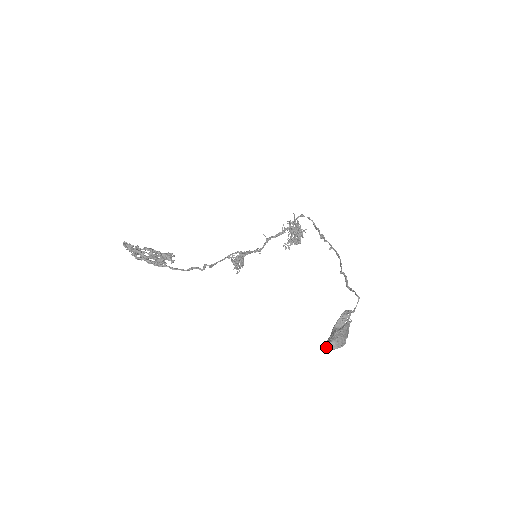
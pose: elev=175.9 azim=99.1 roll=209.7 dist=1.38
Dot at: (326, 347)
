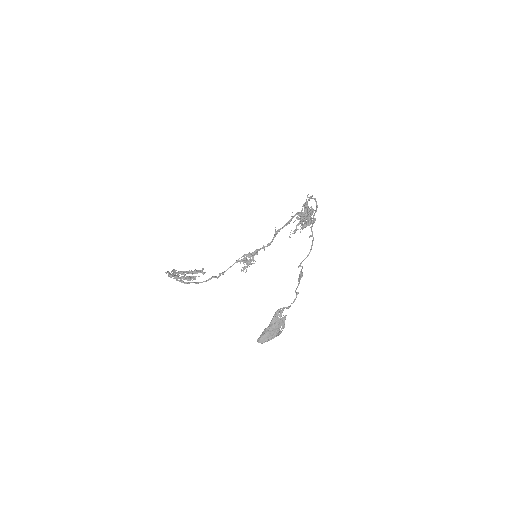
Dot at: (259, 341)
